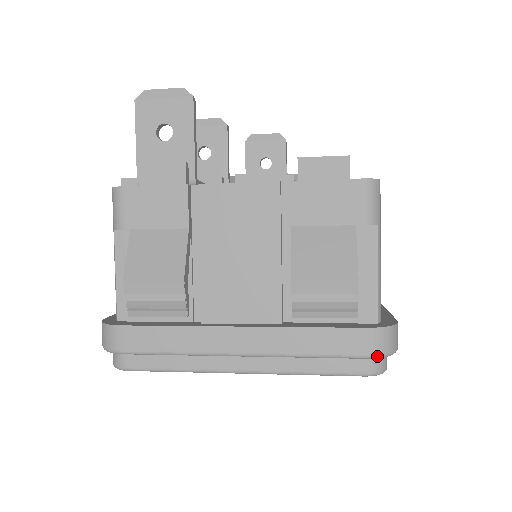
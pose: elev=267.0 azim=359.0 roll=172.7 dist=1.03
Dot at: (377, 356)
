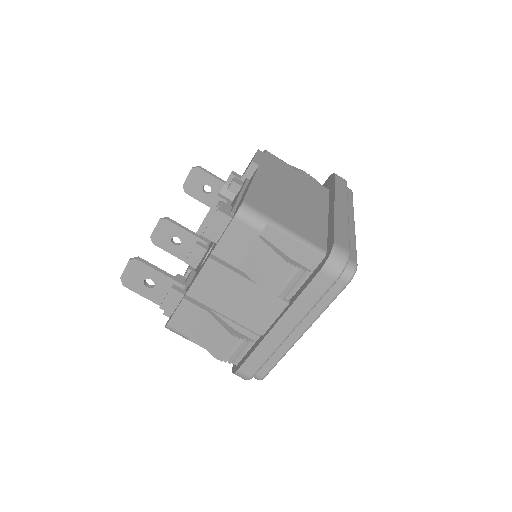
Dot at: (339, 275)
